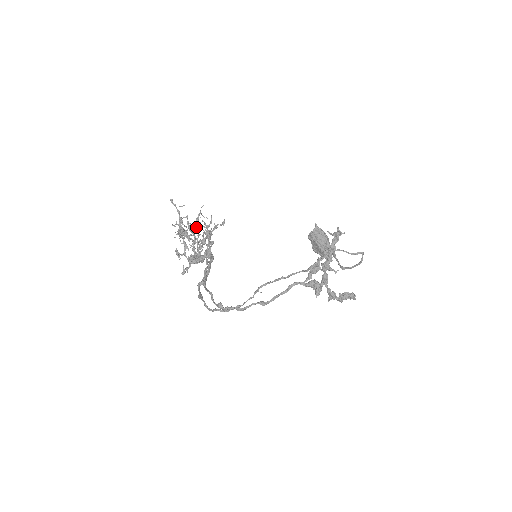
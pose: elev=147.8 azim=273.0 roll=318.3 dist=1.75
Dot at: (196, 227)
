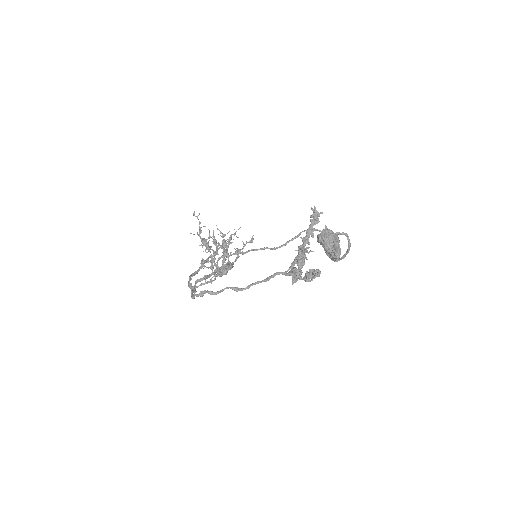
Dot at: occluded
